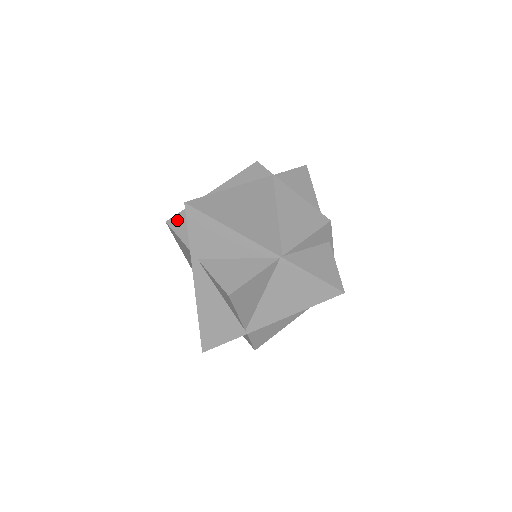
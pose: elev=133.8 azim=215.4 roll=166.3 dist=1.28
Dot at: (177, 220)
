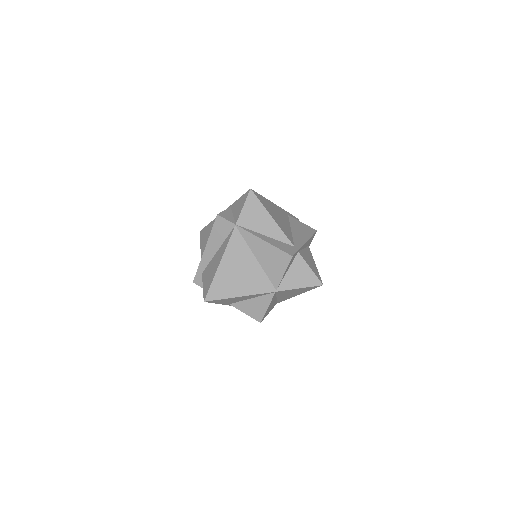
Dot at: (199, 280)
